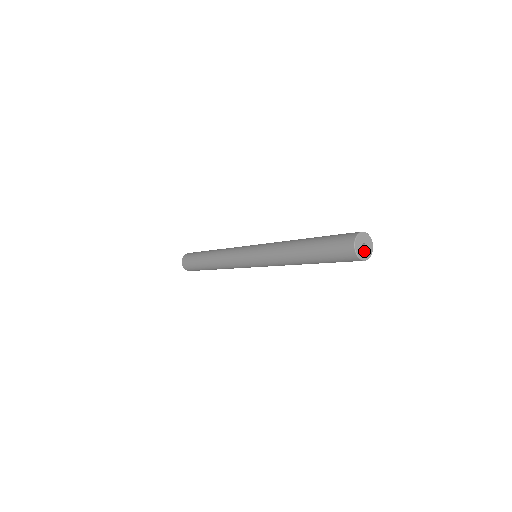
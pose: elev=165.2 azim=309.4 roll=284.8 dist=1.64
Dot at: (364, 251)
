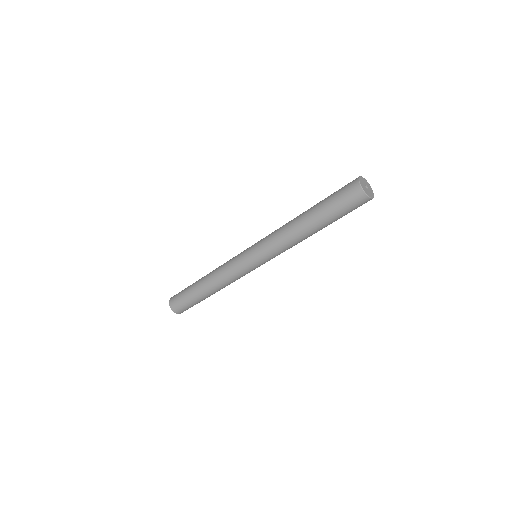
Dot at: (369, 191)
